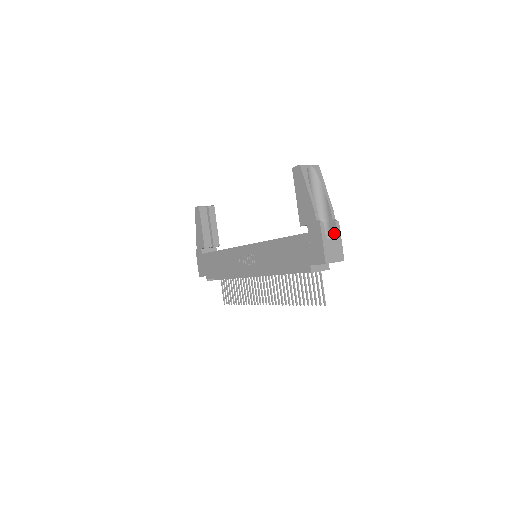
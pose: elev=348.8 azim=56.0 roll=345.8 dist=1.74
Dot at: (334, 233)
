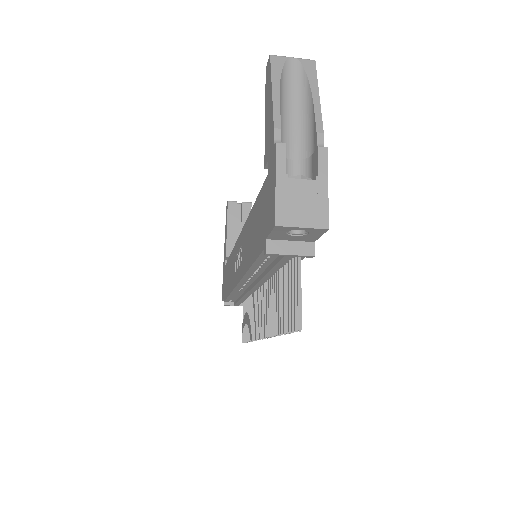
Dot at: (315, 172)
